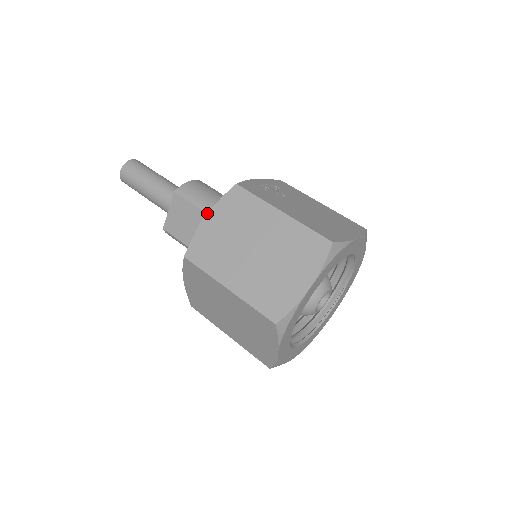
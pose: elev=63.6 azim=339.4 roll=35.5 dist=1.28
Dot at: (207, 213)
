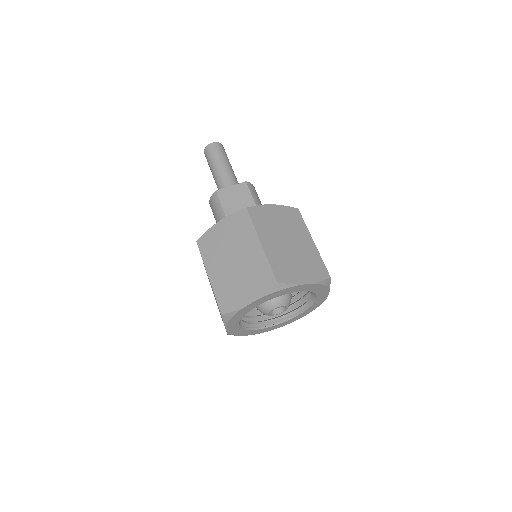
Dot at: occluded
